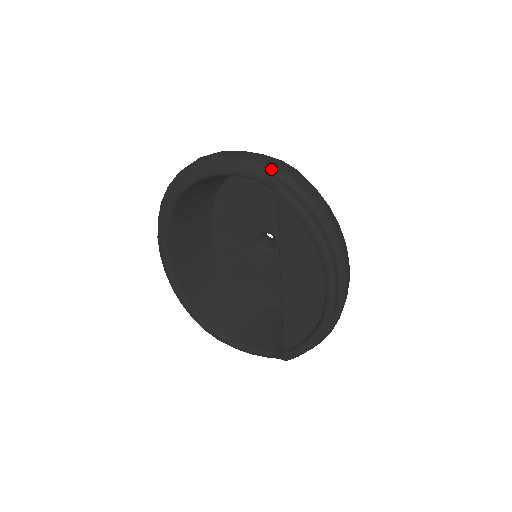
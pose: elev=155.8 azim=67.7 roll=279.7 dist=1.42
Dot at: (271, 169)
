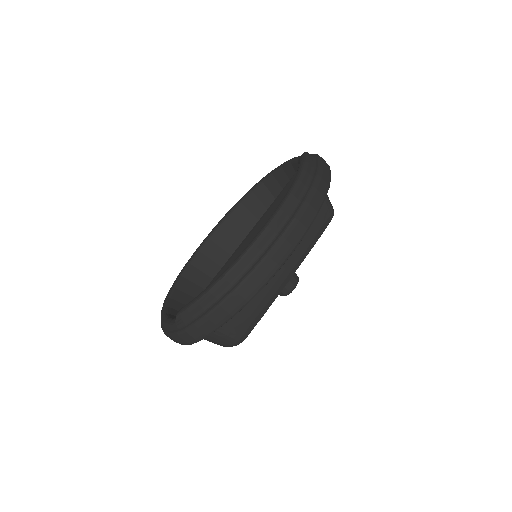
Dot at: (313, 155)
